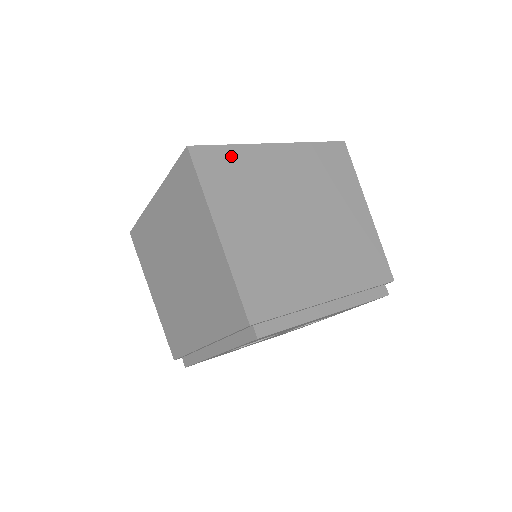
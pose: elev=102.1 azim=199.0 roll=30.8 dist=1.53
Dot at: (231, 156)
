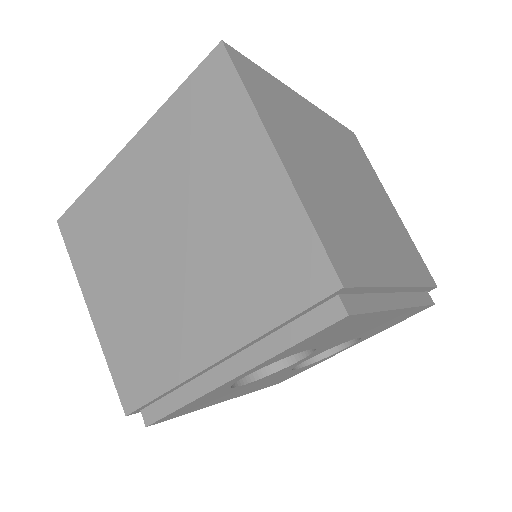
Dot at: (268, 81)
